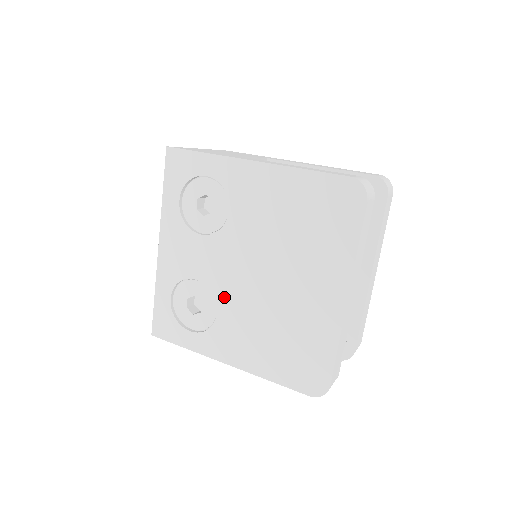
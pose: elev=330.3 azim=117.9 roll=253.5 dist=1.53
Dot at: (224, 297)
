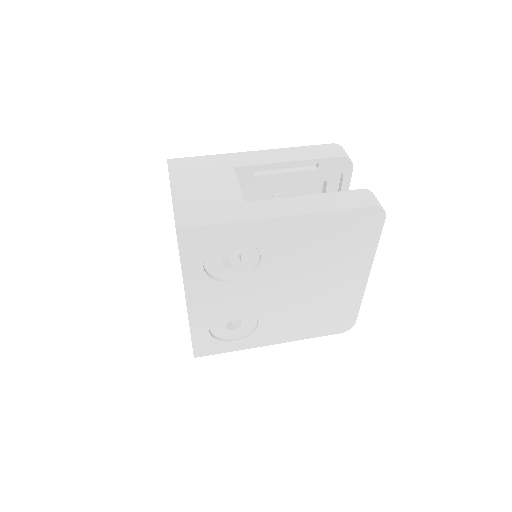
Dot at: (264, 311)
